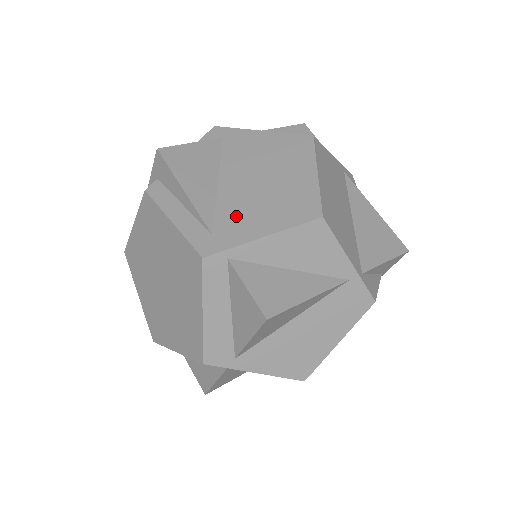
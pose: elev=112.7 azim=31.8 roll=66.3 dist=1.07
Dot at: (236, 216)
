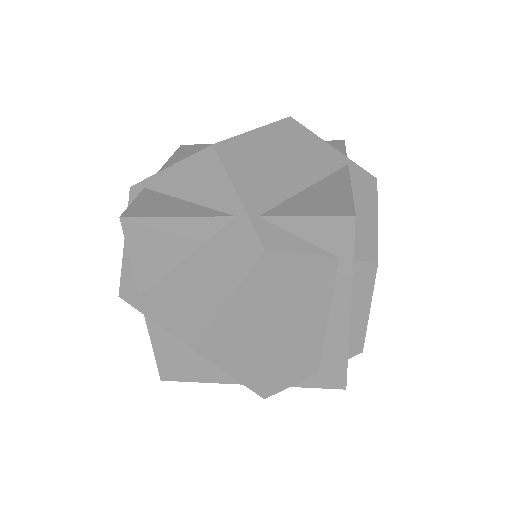
Dot at: occluded
